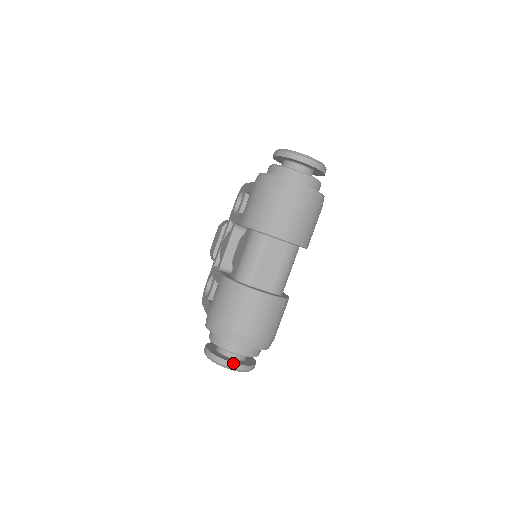
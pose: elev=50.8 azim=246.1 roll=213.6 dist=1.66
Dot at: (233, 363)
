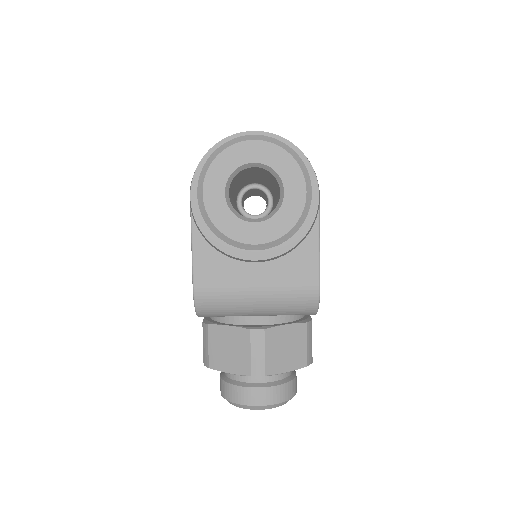
Dot at: occluded
